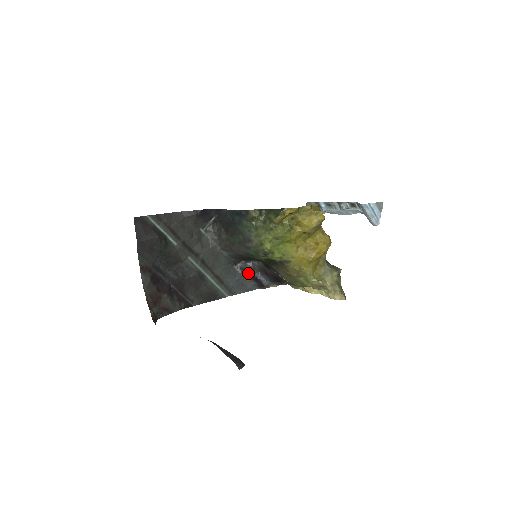
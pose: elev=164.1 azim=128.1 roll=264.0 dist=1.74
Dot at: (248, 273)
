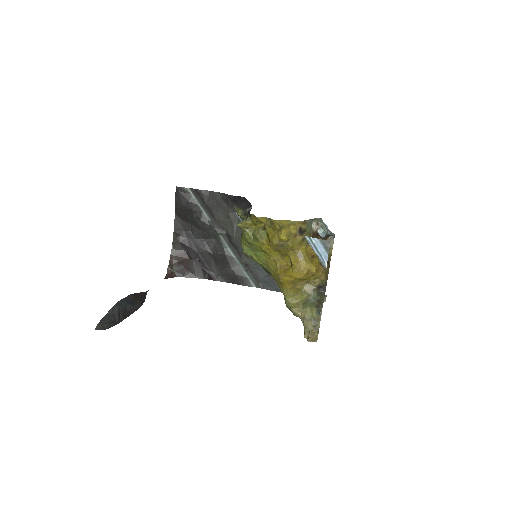
Dot at: occluded
